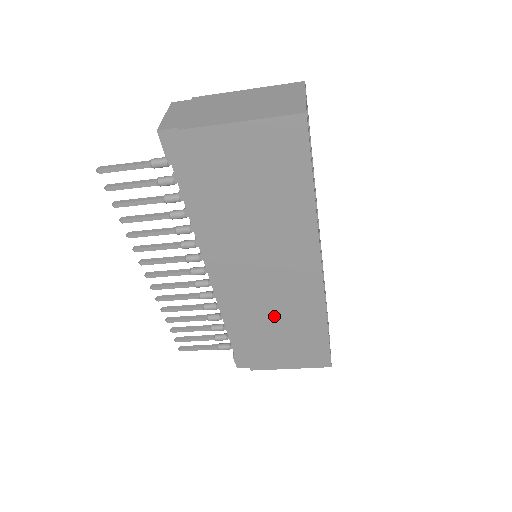
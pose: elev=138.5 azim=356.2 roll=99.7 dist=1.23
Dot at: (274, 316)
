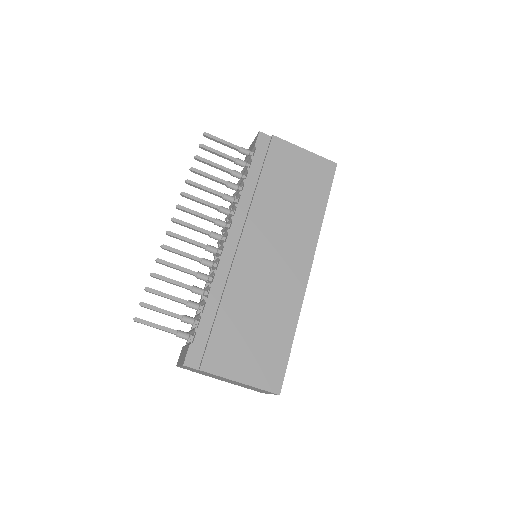
Dot at: (258, 300)
